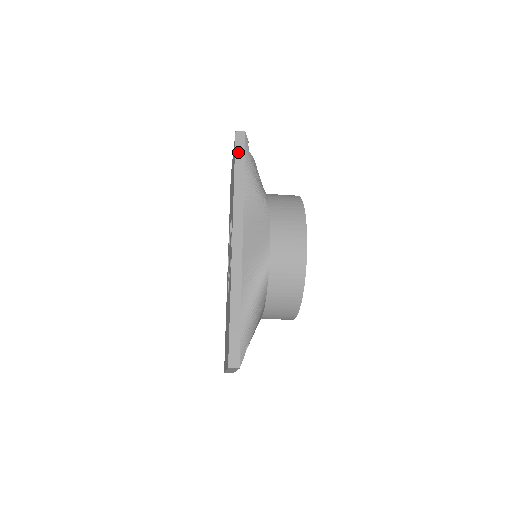
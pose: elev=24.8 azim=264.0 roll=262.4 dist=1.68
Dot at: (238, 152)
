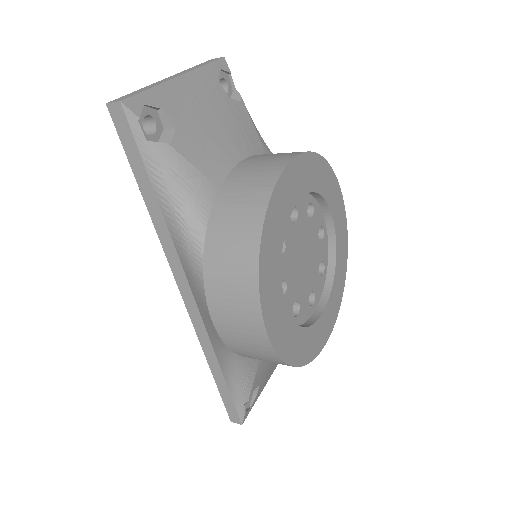
Dot at: (129, 151)
